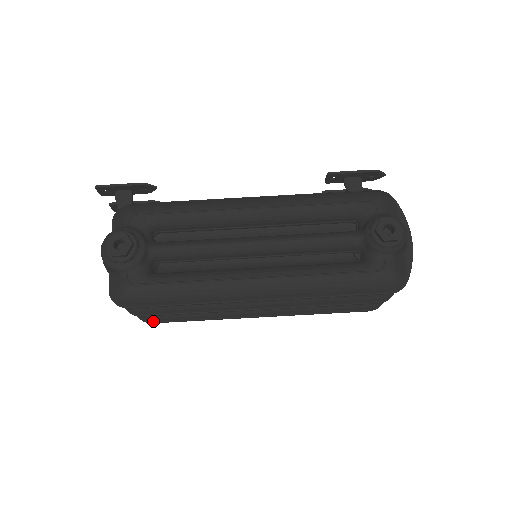
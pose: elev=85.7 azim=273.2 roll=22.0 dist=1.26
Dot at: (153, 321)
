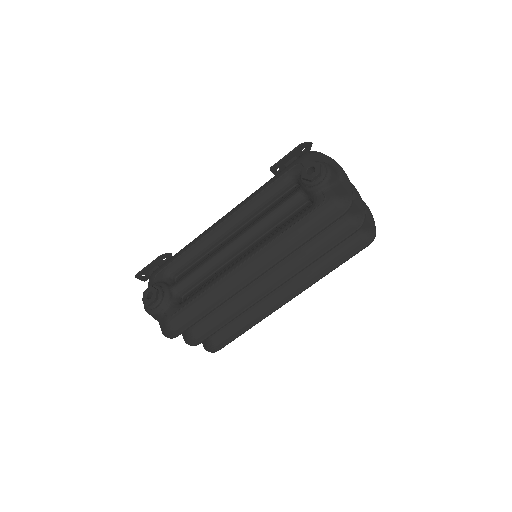
Dot at: (218, 348)
